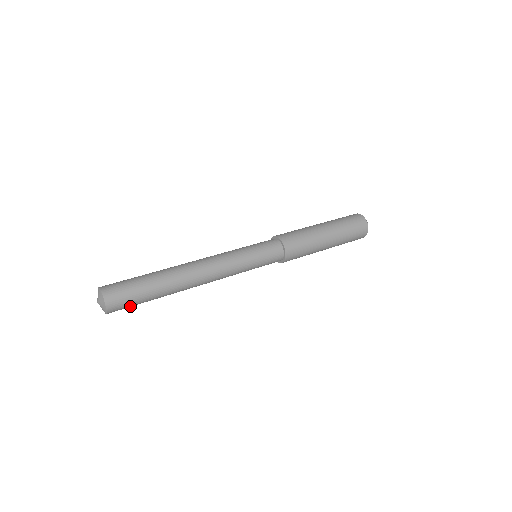
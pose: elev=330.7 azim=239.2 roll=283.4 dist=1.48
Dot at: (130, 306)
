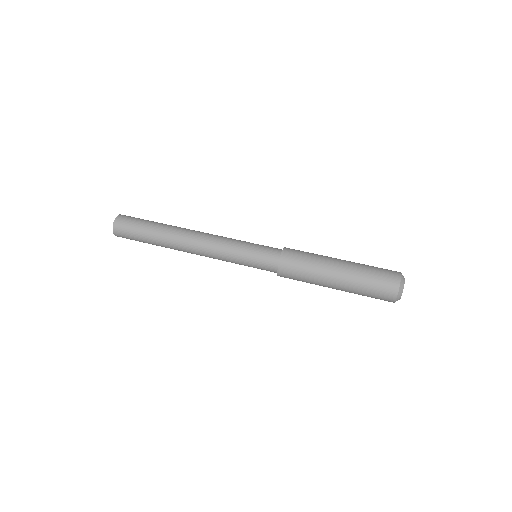
Dot at: occluded
